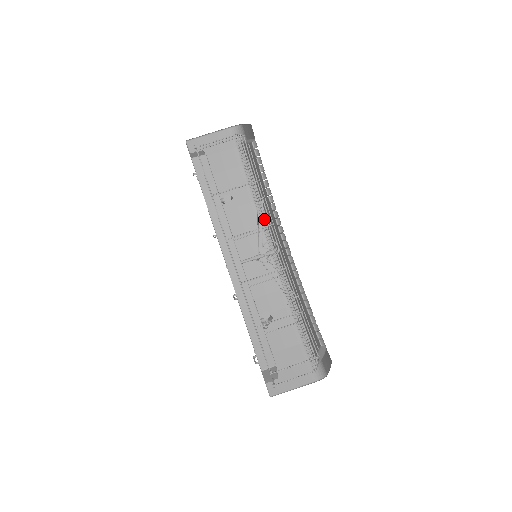
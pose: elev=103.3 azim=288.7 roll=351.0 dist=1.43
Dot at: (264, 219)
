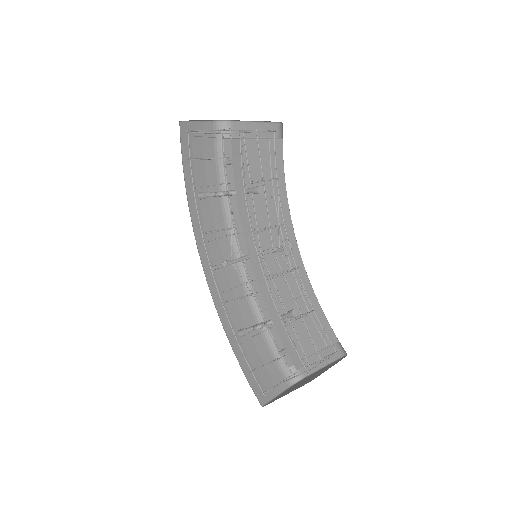
Dot at: (256, 220)
